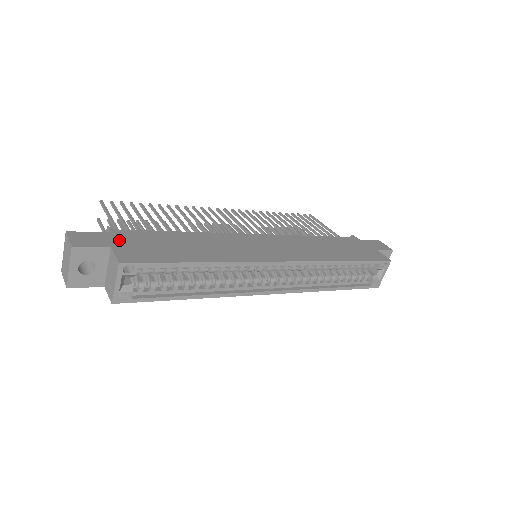
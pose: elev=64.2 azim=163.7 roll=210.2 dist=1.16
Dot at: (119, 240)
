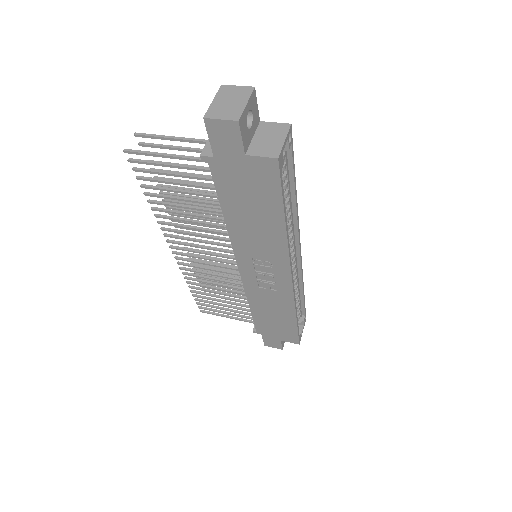
Dot at: occluded
